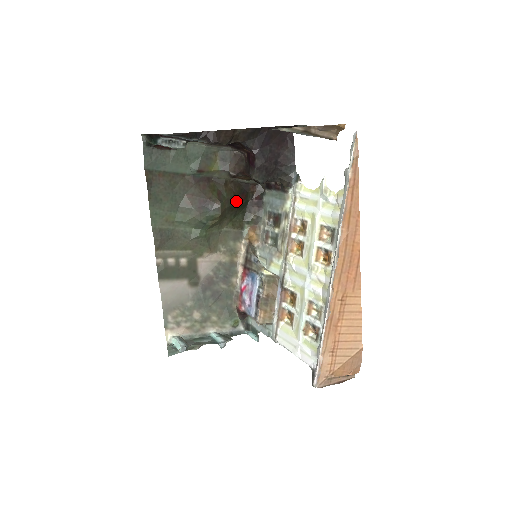
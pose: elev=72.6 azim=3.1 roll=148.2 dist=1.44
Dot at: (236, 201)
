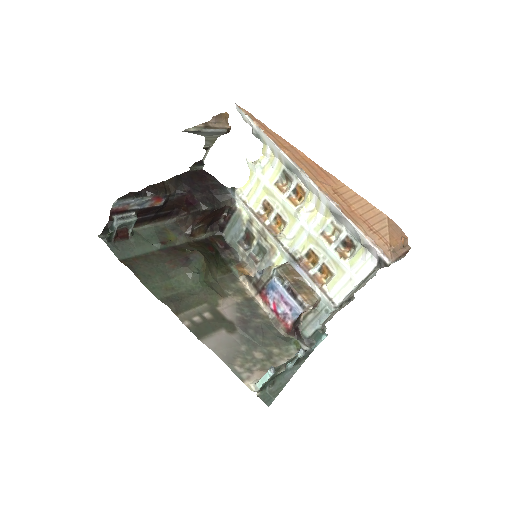
Dot at: (208, 252)
